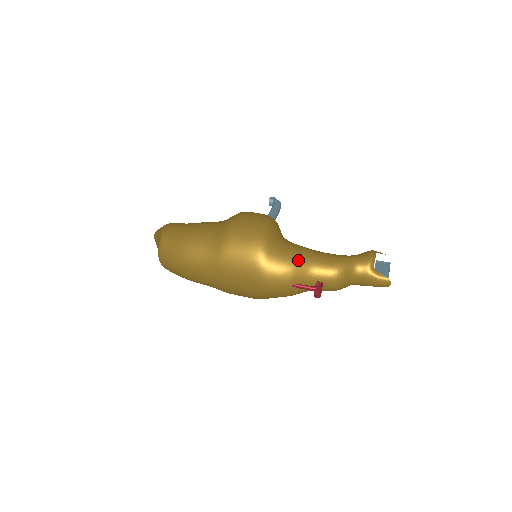
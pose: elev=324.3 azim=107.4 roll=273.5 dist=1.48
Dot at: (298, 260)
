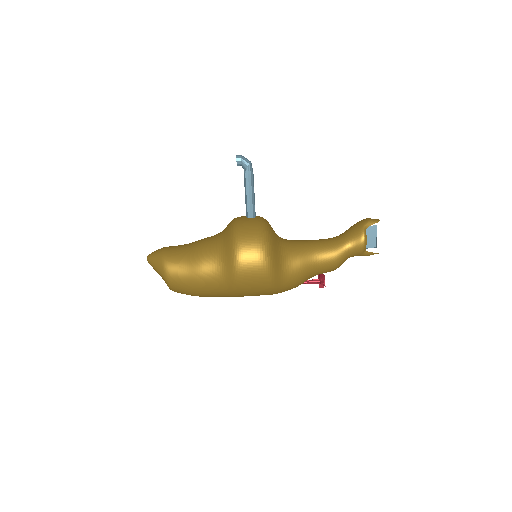
Dot at: (303, 277)
